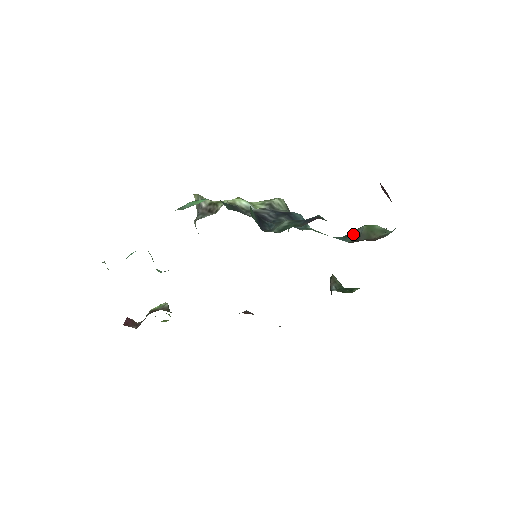
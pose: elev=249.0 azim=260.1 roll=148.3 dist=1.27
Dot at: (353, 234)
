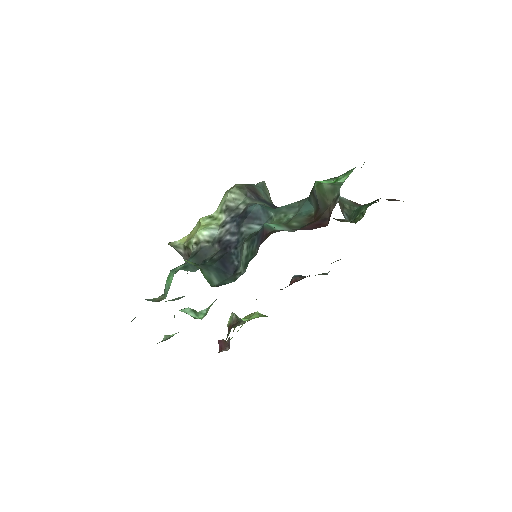
Dot at: (312, 197)
